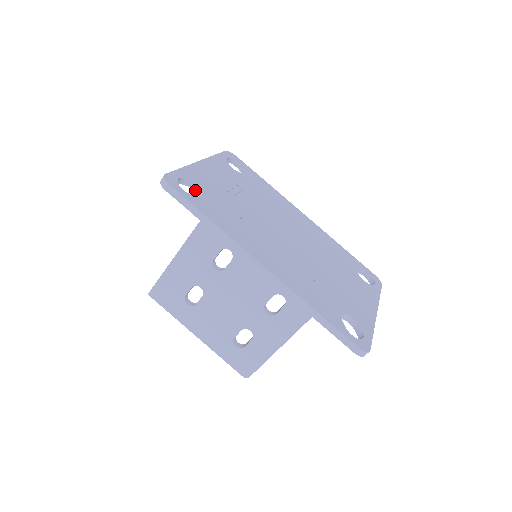
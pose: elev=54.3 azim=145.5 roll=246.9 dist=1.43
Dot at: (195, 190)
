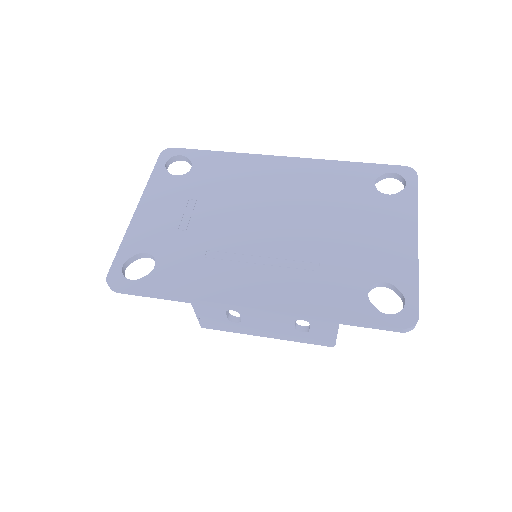
Dot at: (147, 257)
